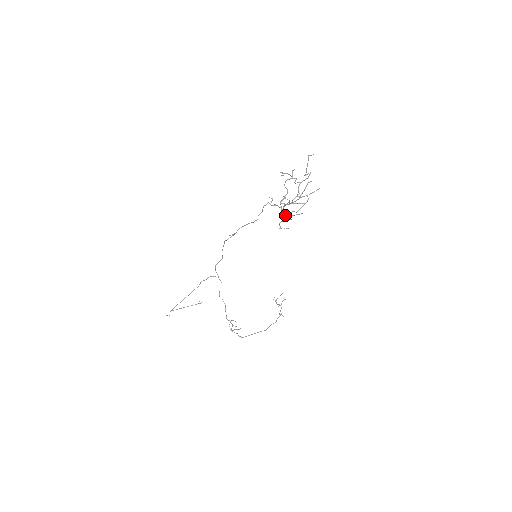
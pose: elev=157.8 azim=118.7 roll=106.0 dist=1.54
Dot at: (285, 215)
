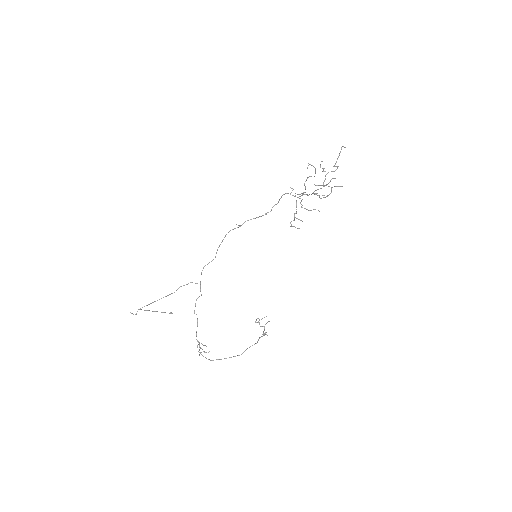
Dot at: (312, 193)
